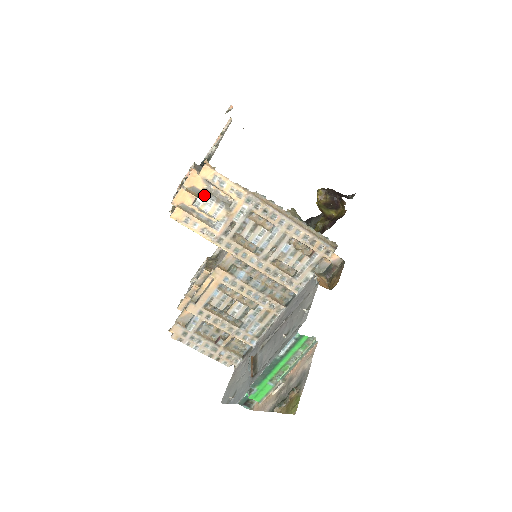
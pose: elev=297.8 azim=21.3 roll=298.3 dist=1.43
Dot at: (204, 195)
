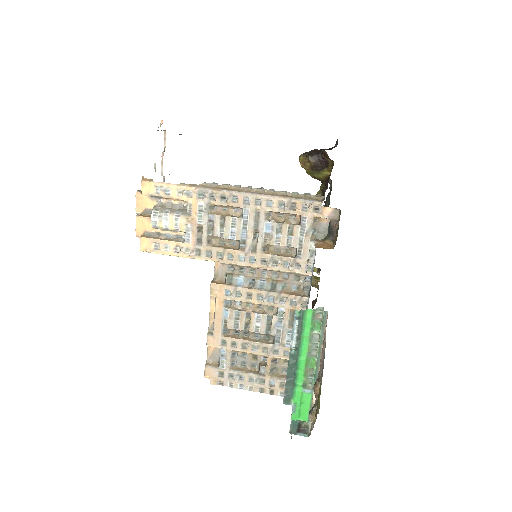
Dot at: (156, 212)
